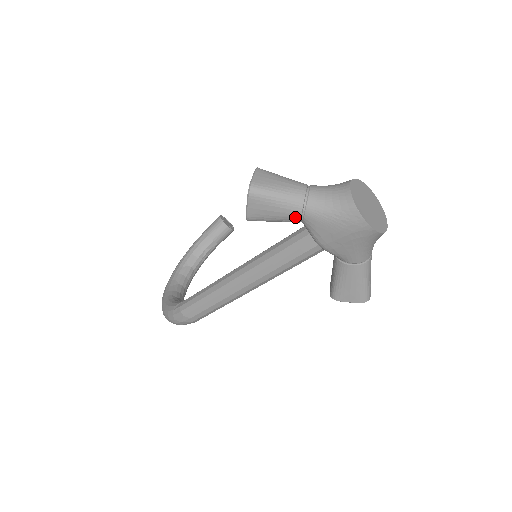
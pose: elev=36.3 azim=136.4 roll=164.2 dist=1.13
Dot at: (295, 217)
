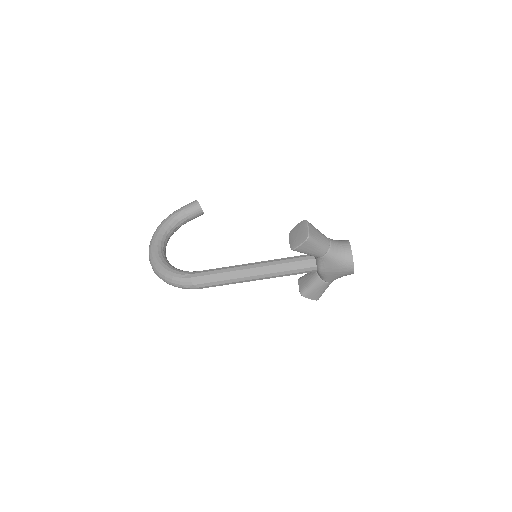
Dot at: (319, 256)
